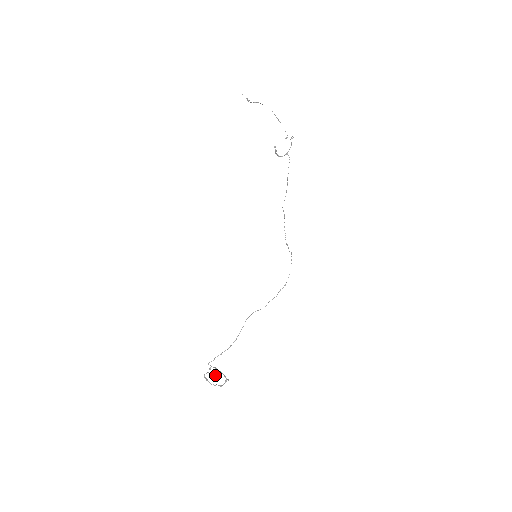
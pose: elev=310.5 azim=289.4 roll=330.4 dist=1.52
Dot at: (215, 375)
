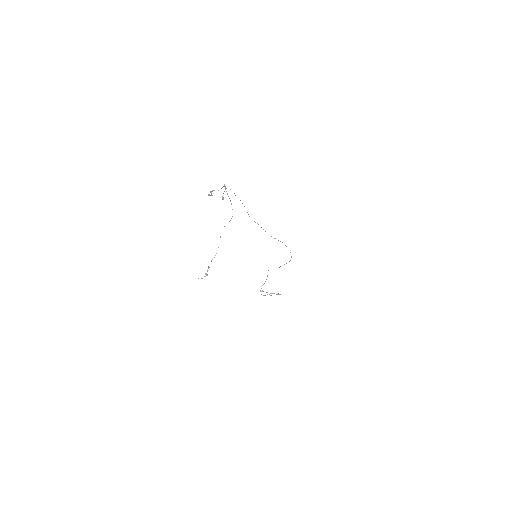
Dot at: (270, 295)
